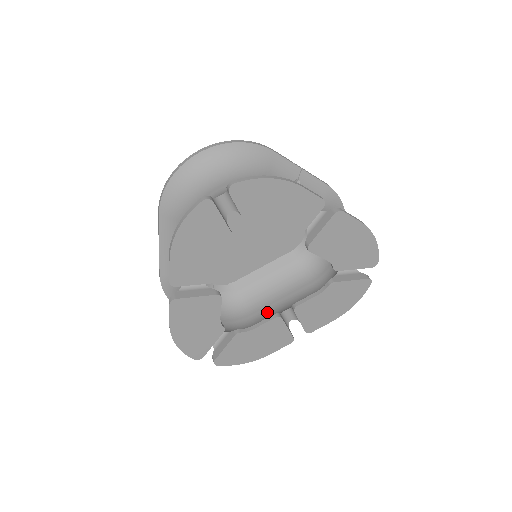
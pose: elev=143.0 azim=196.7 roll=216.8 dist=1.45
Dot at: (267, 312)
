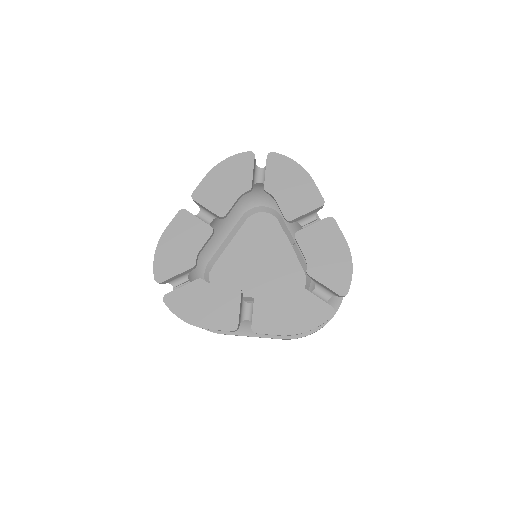
Dot at: occluded
